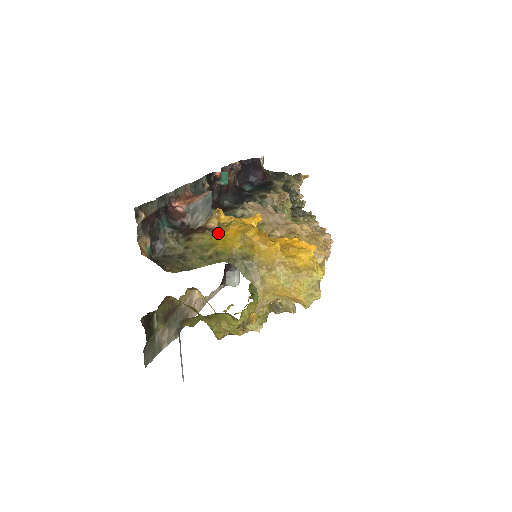
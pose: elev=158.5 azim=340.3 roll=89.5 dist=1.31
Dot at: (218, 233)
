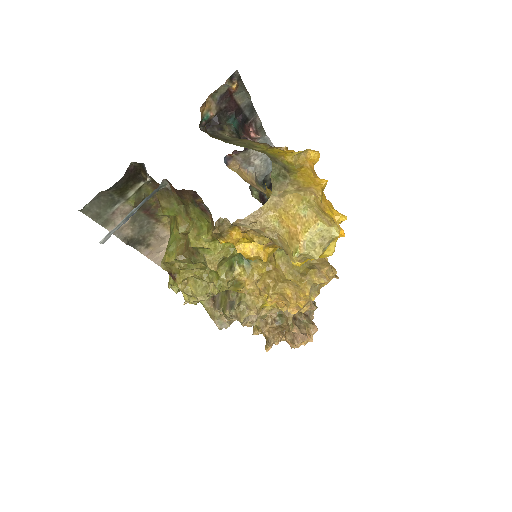
Dot at: (277, 148)
